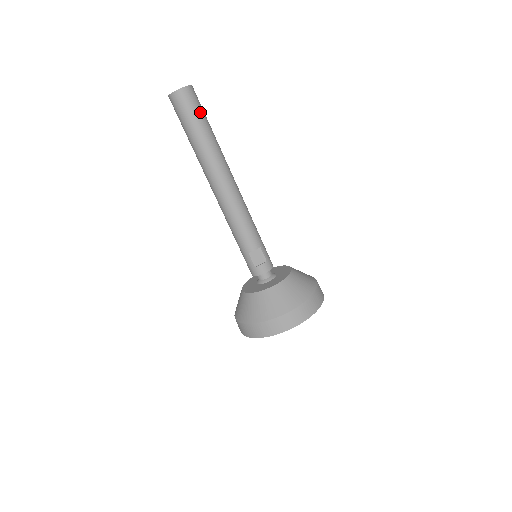
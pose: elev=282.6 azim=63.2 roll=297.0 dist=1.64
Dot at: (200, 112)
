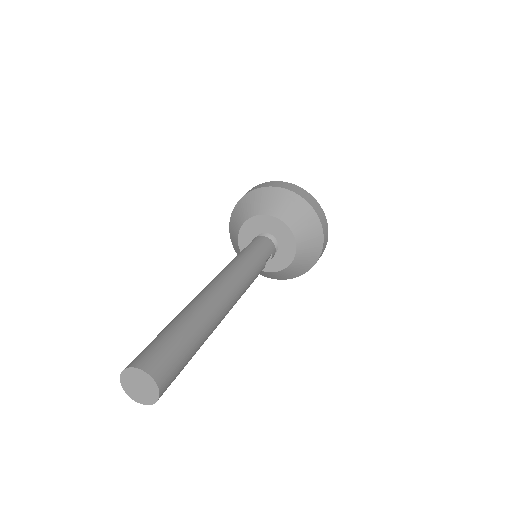
Dot at: (182, 360)
